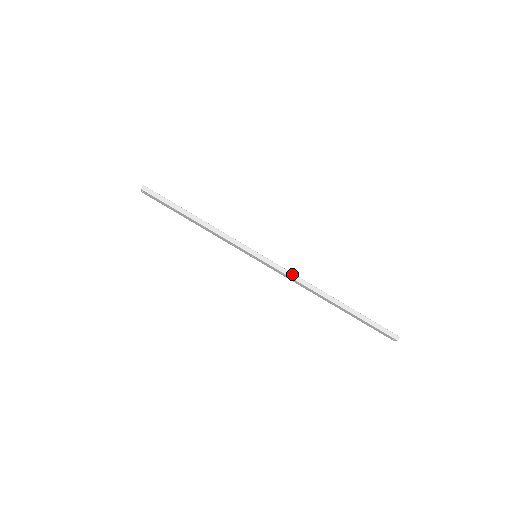
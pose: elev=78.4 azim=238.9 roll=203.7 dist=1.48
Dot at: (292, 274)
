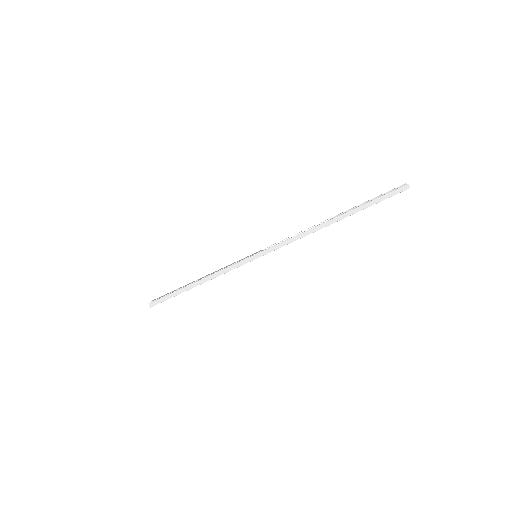
Dot at: (290, 240)
